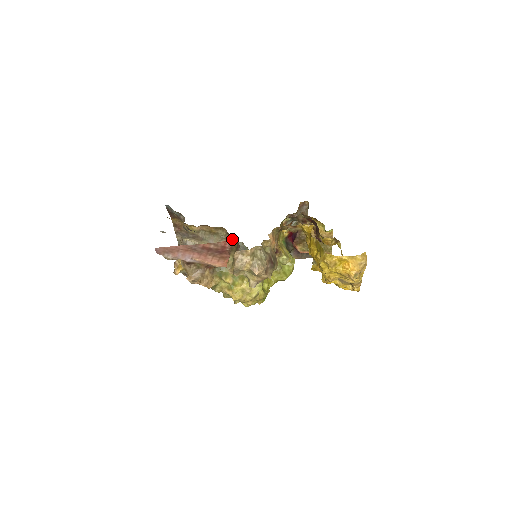
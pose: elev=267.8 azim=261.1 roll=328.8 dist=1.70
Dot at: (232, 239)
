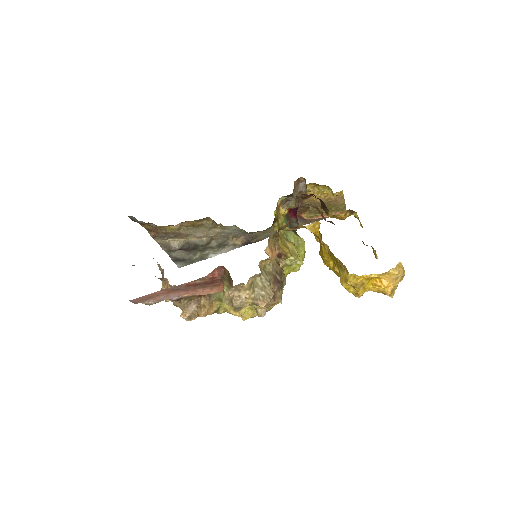
Dot at: (220, 267)
